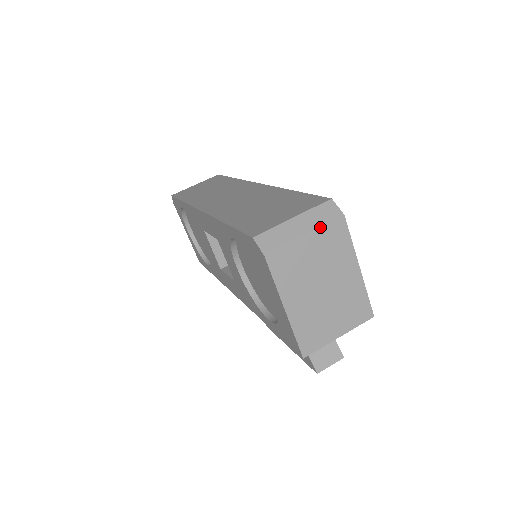
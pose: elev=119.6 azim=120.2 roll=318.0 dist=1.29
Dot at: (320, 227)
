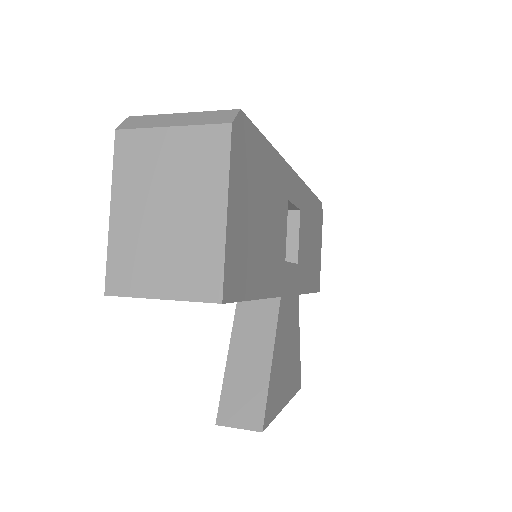
Dot at: (193, 125)
